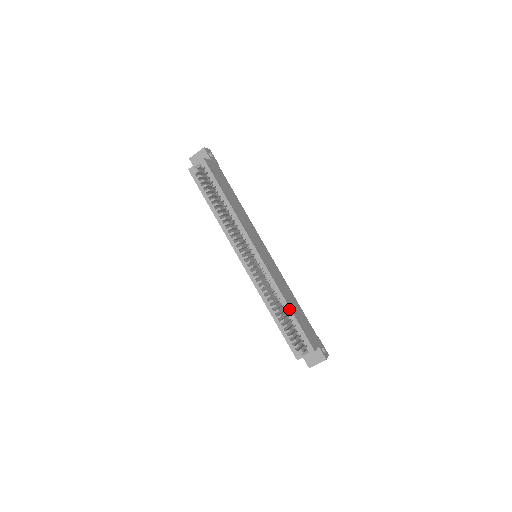
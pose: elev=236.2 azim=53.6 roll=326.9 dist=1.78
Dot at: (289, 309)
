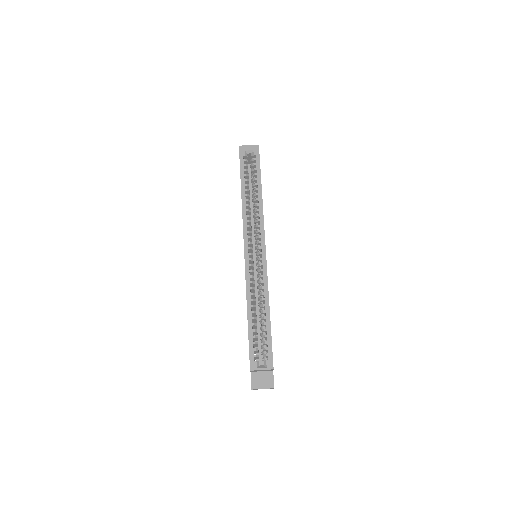
Dot at: (269, 315)
